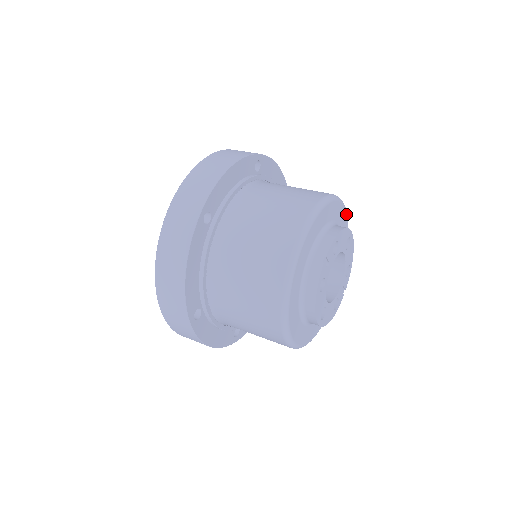
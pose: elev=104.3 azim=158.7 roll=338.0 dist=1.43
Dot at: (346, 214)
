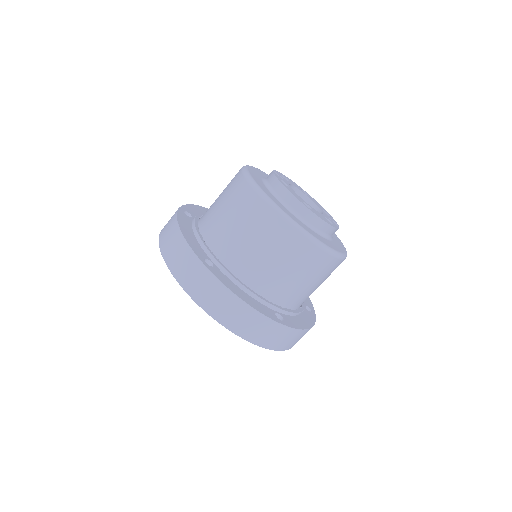
Dot at: occluded
